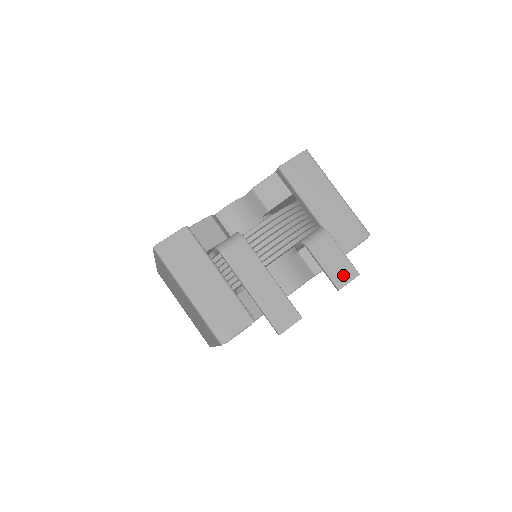
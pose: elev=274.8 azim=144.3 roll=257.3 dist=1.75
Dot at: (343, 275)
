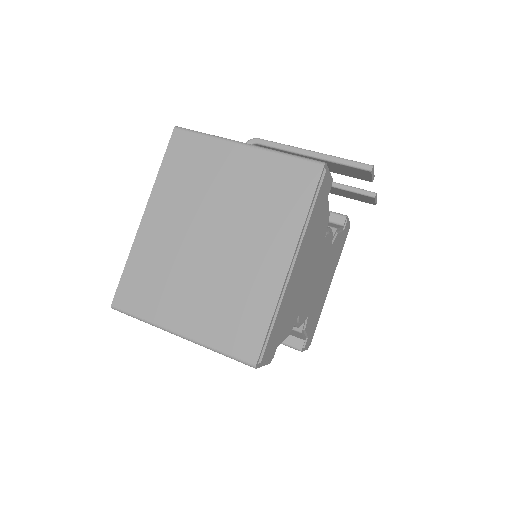
Dot at: occluded
